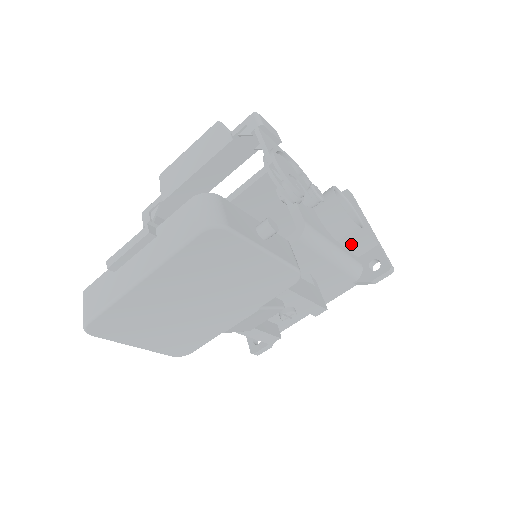
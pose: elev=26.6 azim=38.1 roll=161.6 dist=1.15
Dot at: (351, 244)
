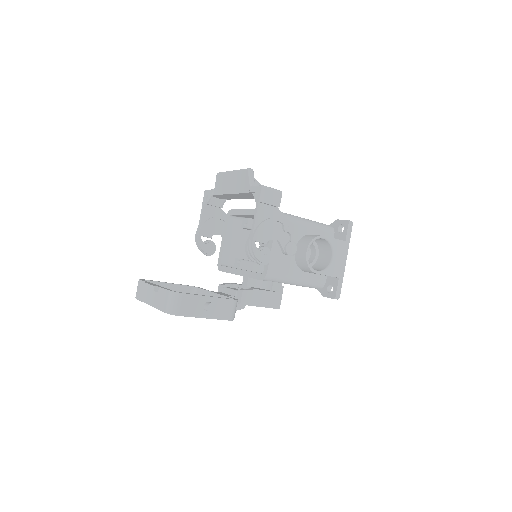
Dot at: occluded
